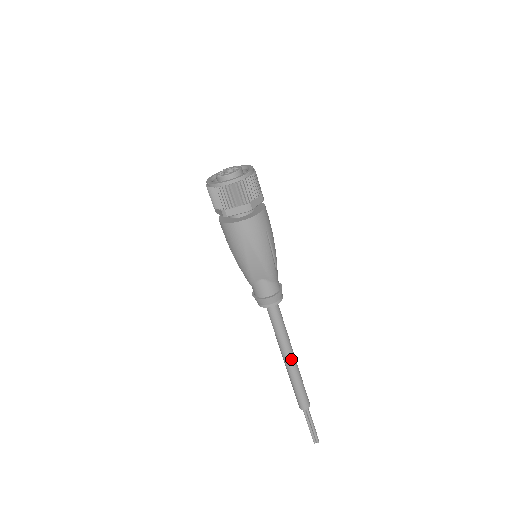
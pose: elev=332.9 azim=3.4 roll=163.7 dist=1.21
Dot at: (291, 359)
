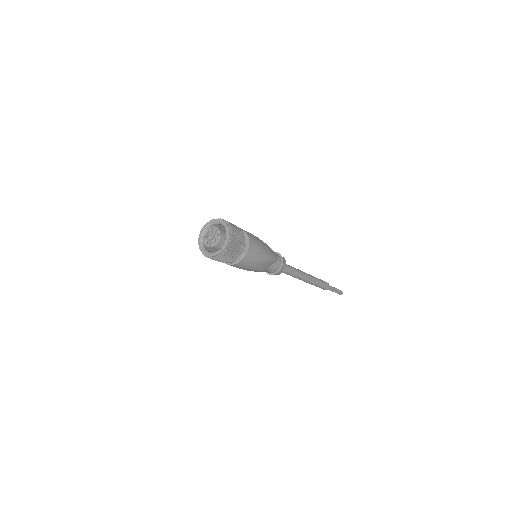
Dot at: (307, 278)
